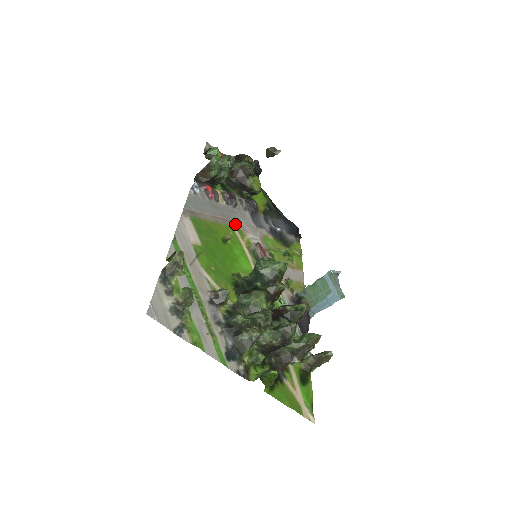
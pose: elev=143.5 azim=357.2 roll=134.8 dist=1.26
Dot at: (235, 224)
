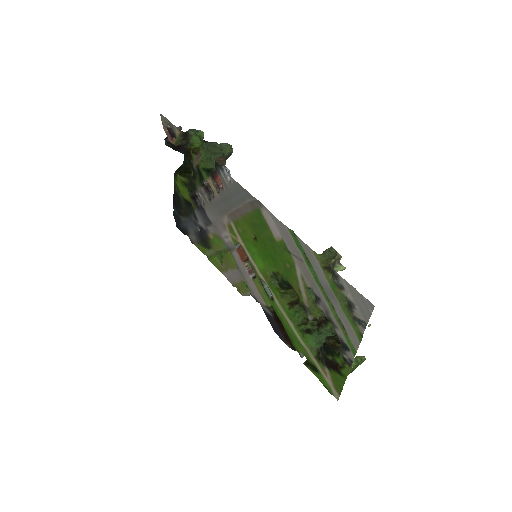
Dot at: (227, 220)
